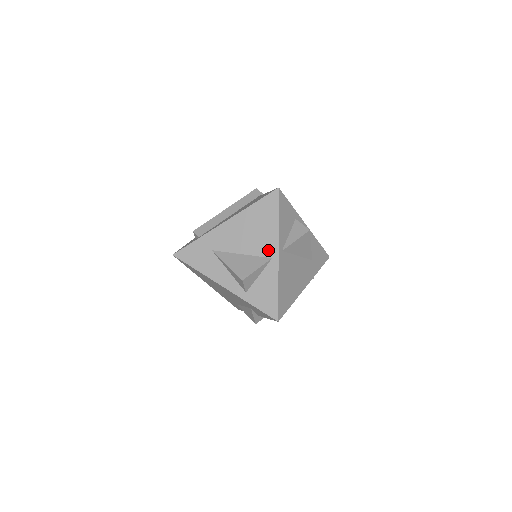
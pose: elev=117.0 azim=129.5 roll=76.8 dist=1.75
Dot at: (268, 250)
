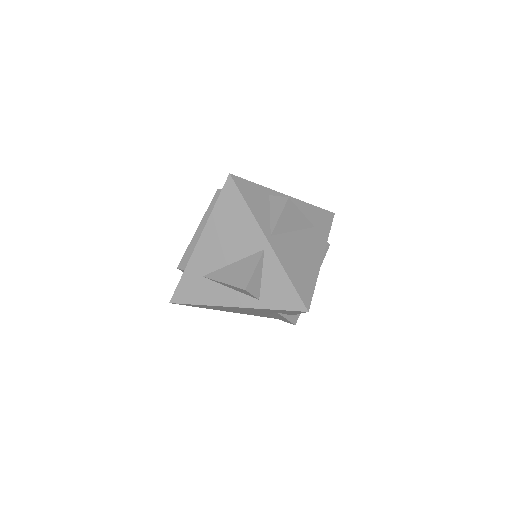
Dot at: (256, 243)
